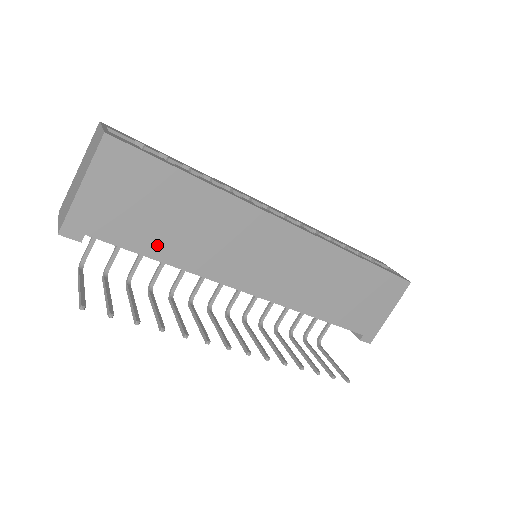
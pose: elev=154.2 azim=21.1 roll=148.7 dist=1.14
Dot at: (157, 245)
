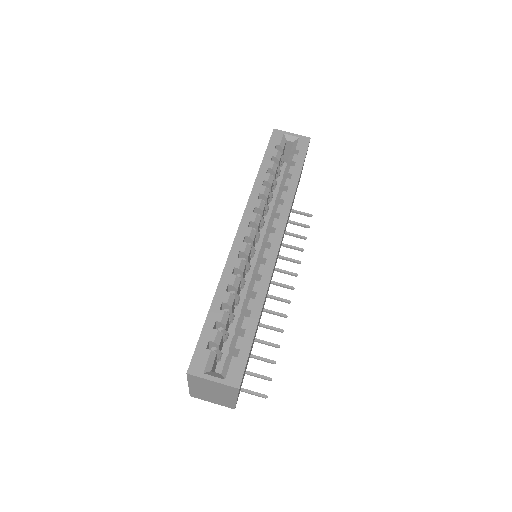
Dot at: (253, 343)
